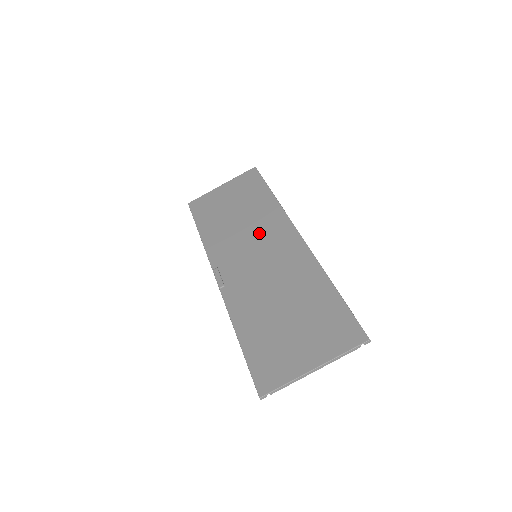
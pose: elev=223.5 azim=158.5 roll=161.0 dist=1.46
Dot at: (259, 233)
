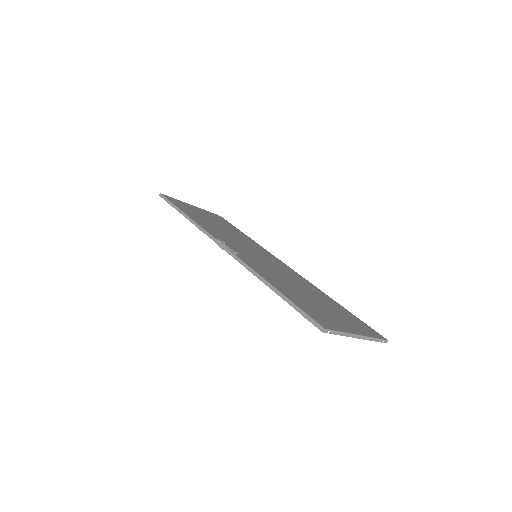
Dot at: (251, 247)
